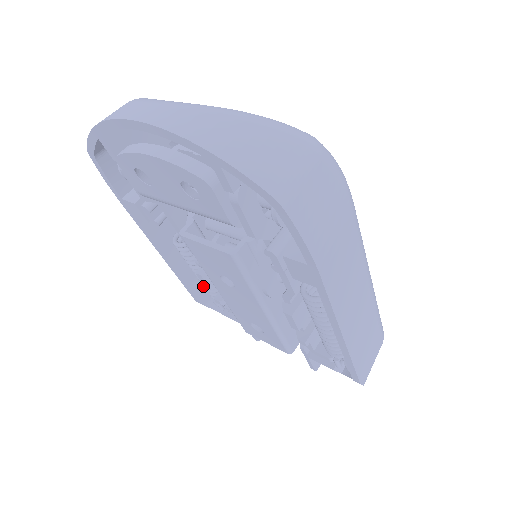
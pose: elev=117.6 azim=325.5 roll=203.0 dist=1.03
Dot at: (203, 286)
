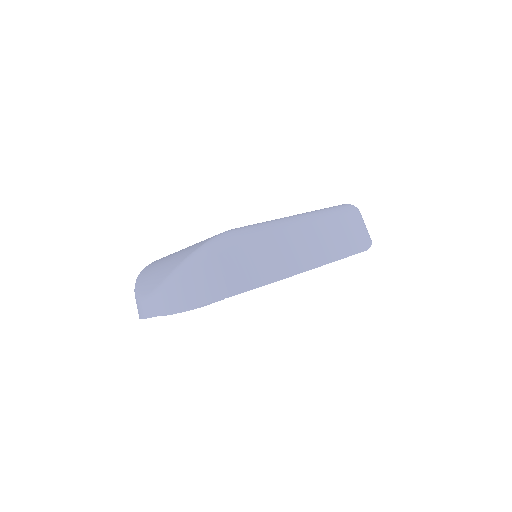
Dot at: occluded
